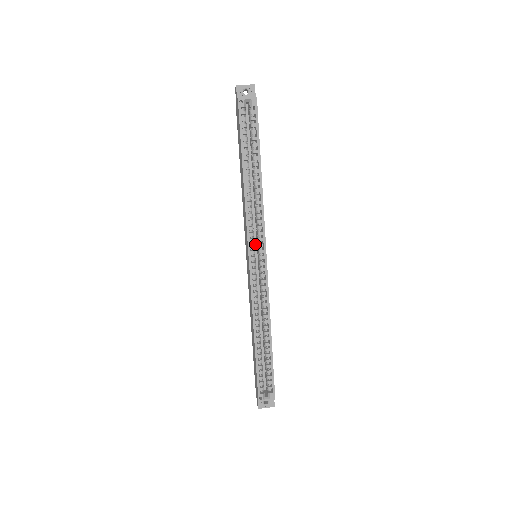
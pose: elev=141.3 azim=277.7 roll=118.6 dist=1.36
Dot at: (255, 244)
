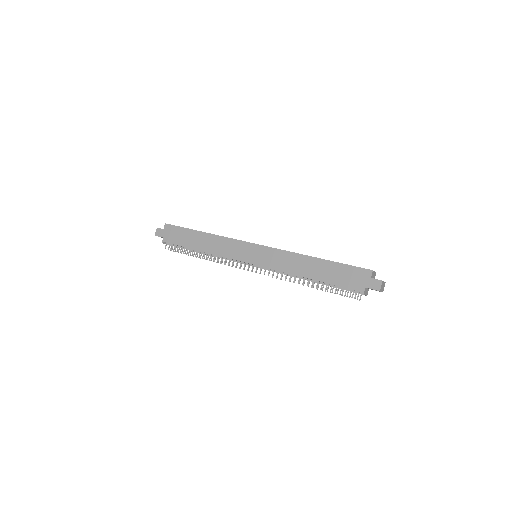
Dot at: occluded
